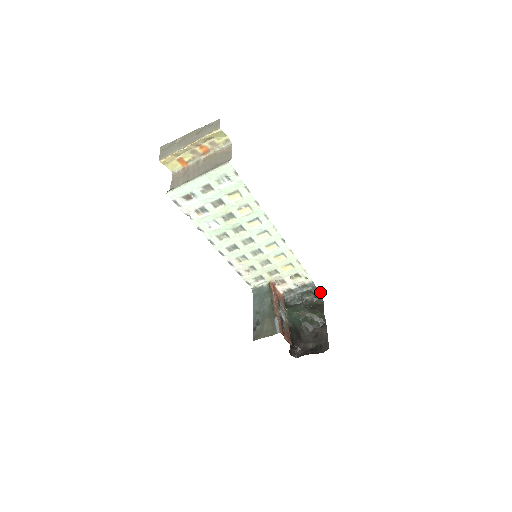
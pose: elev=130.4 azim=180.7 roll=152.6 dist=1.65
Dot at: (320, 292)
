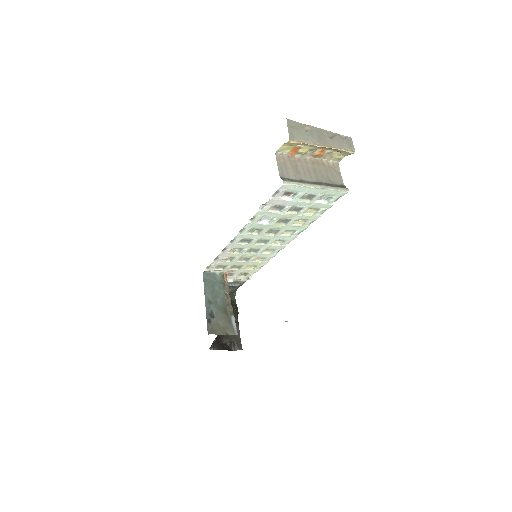
Dot at: occluded
